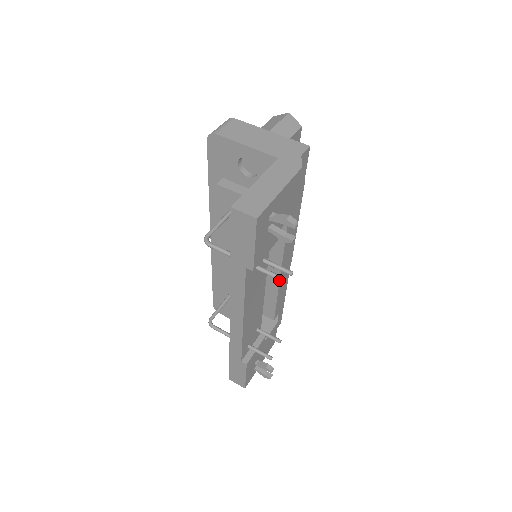
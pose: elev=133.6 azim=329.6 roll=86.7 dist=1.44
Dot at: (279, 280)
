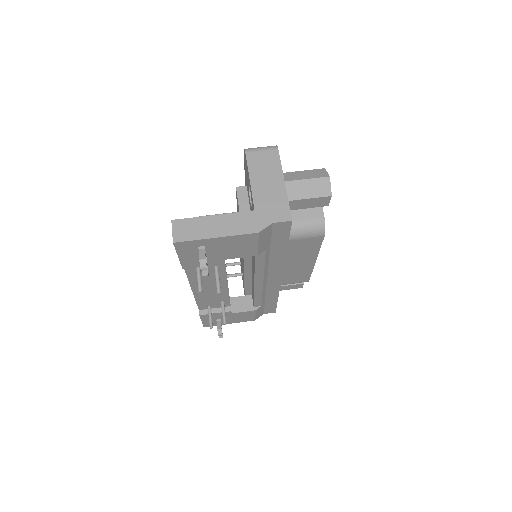
Dot at: (198, 290)
